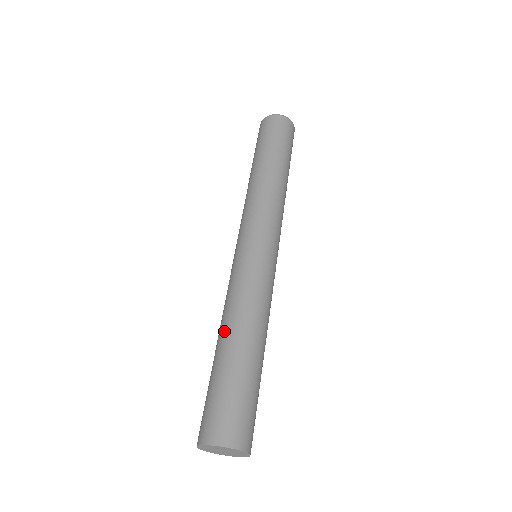
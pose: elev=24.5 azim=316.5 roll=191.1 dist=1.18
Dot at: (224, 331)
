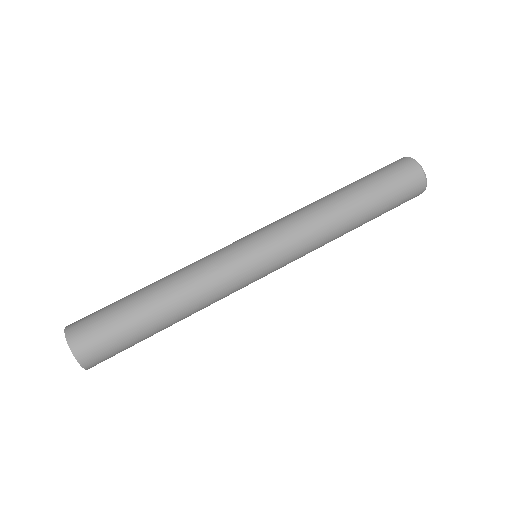
Dot at: occluded
